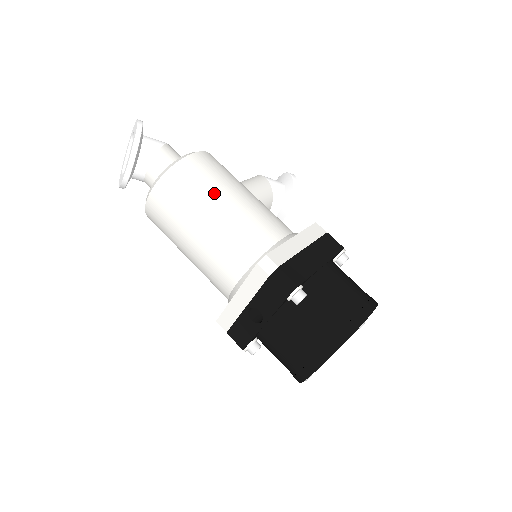
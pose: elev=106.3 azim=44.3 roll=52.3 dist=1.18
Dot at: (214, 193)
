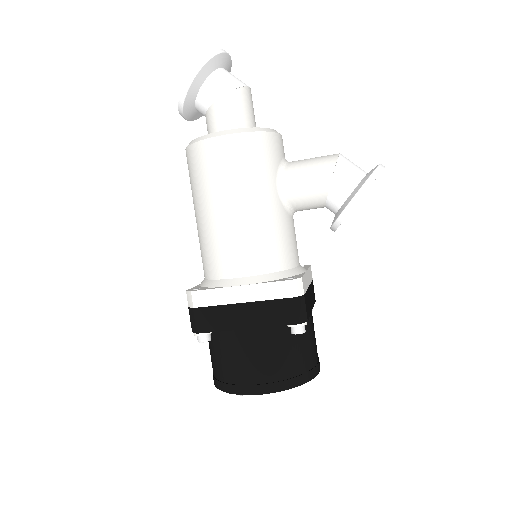
Dot at: (208, 196)
